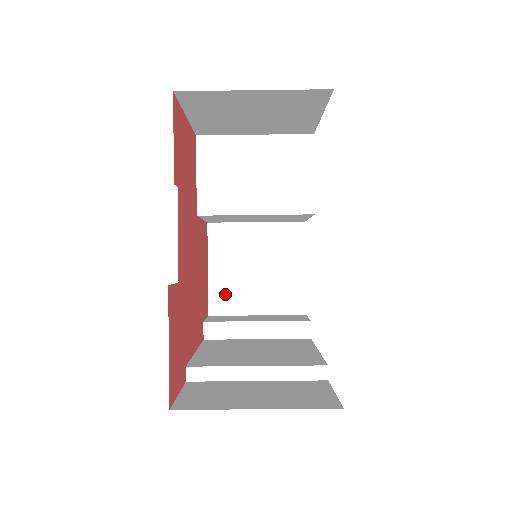
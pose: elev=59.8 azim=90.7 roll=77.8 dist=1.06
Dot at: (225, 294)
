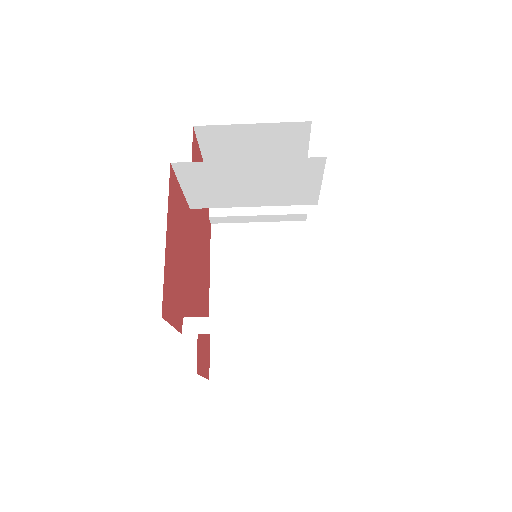
Dot at: occluded
